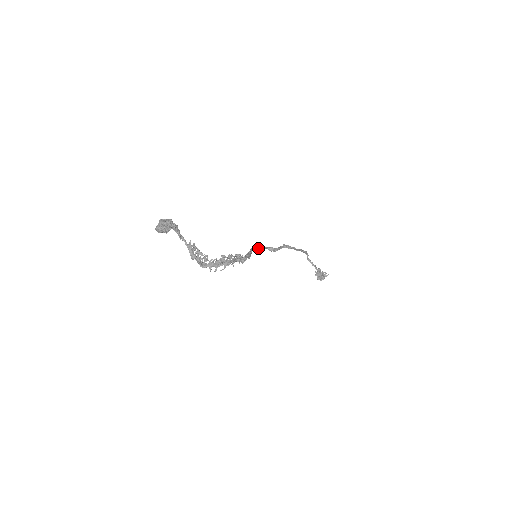
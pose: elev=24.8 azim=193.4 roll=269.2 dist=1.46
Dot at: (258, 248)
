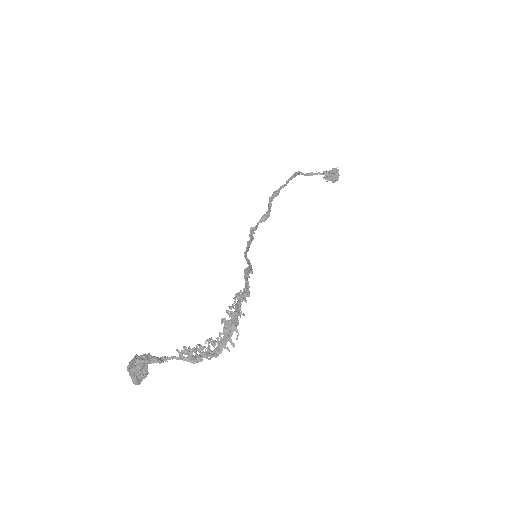
Dot at: (251, 238)
